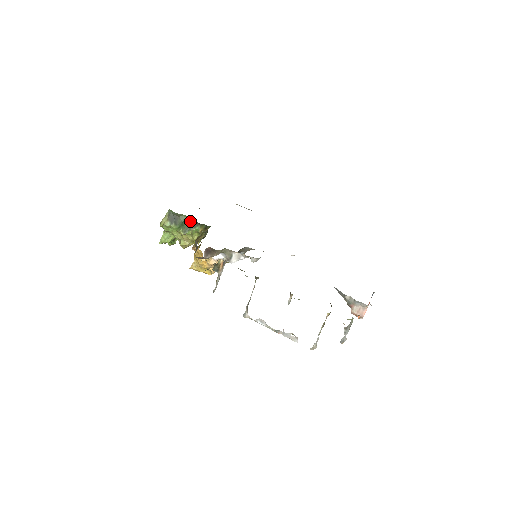
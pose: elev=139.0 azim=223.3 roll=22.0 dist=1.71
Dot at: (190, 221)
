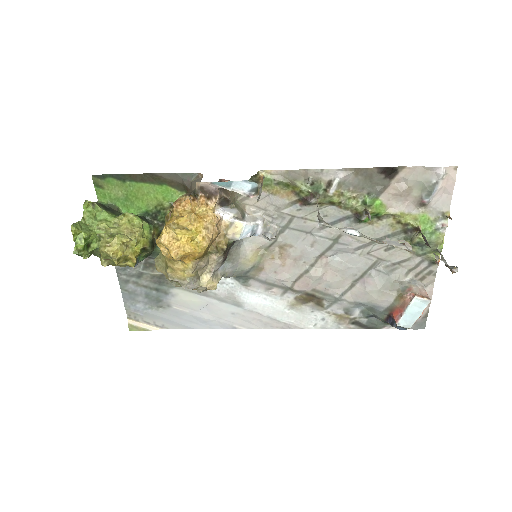
Dot at: (139, 215)
